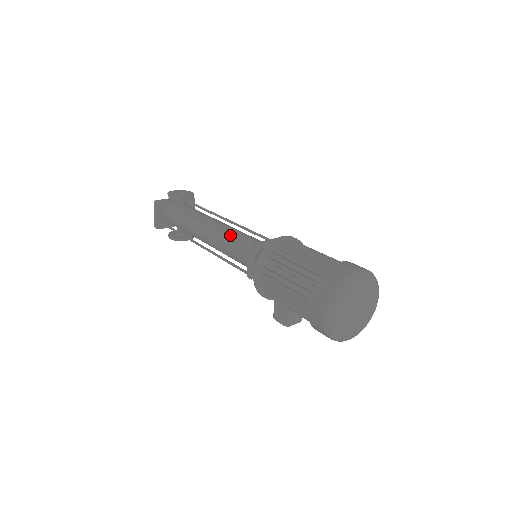
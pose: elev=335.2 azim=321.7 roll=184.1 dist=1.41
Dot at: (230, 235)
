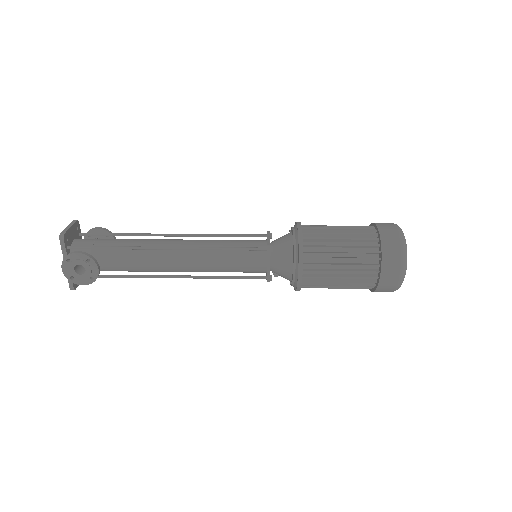
Dot at: occluded
